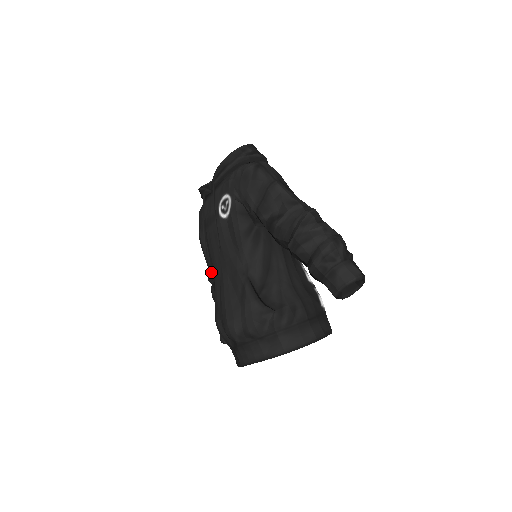
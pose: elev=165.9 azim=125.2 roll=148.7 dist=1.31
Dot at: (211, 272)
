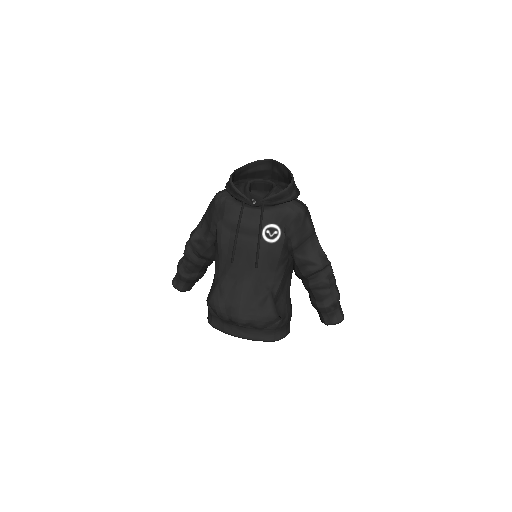
Dot at: (223, 262)
